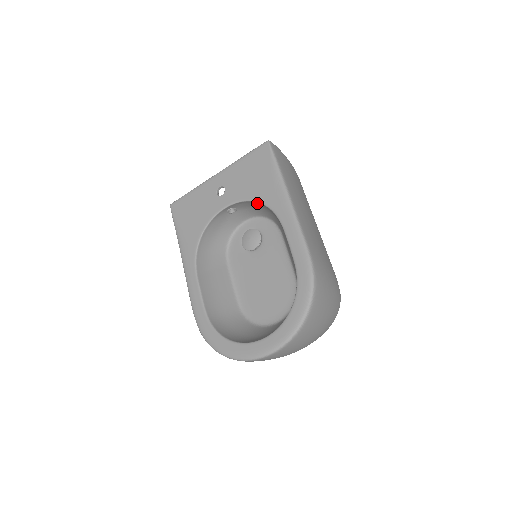
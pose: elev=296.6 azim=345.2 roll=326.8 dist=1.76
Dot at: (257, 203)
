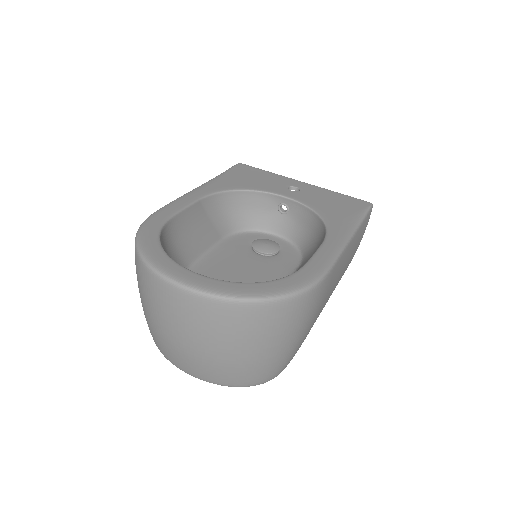
Dot at: (316, 218)
